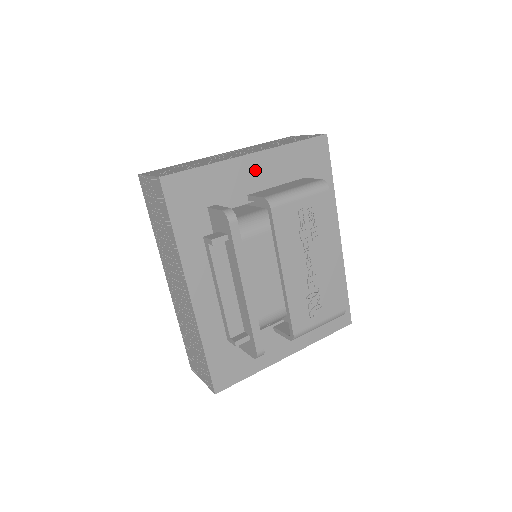
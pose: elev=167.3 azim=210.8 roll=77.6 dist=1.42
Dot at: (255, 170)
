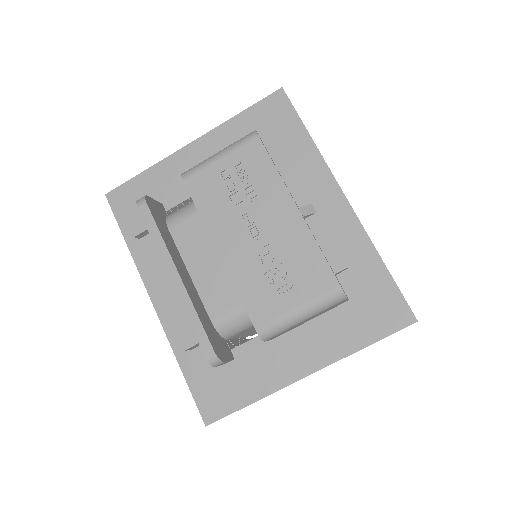
Dot at: (199, 157)
